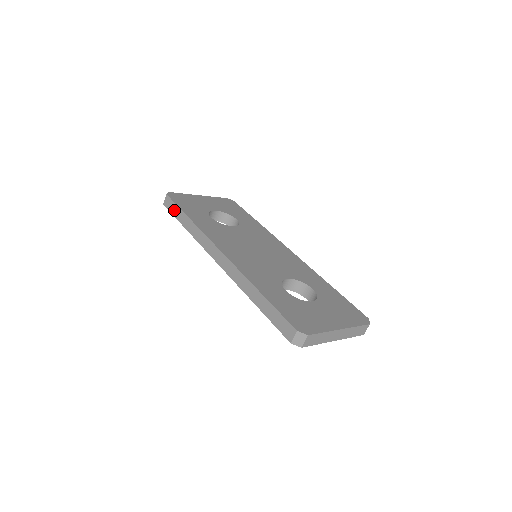
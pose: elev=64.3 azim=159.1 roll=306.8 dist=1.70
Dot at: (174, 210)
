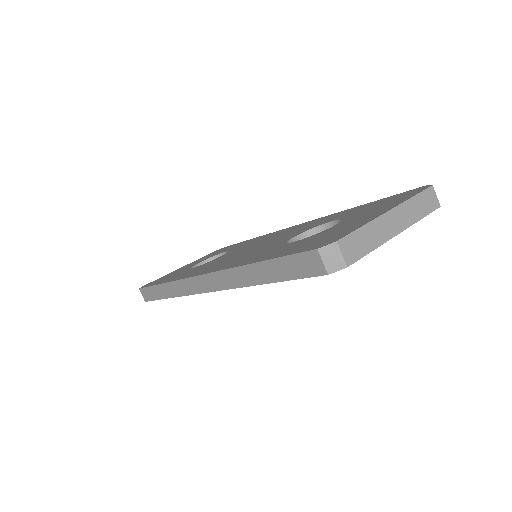
Dot at: (152, 294)
